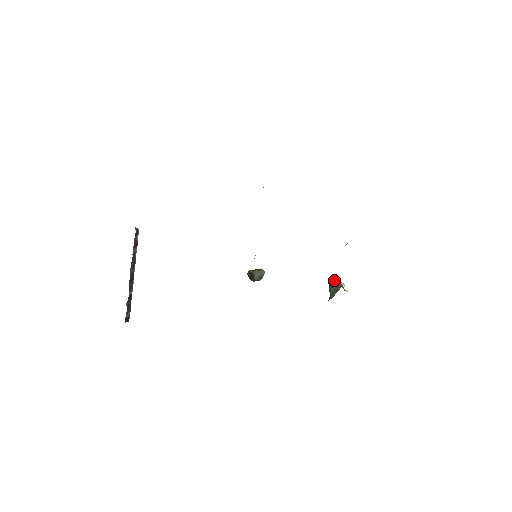
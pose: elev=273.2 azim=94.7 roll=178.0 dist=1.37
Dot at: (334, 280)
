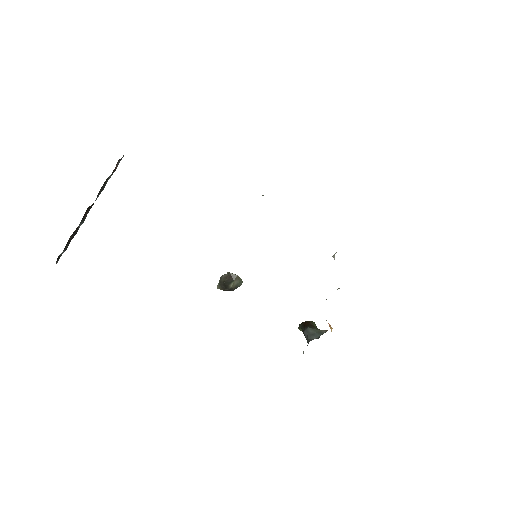
Dot at: (312, 323)
